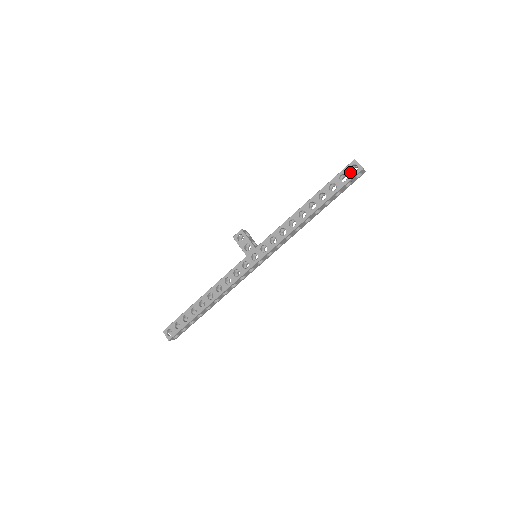
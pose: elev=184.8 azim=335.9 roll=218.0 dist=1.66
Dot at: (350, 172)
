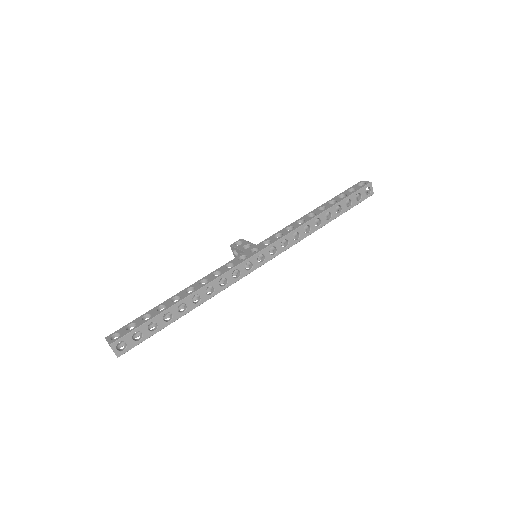
Dot at: (359, 186)
